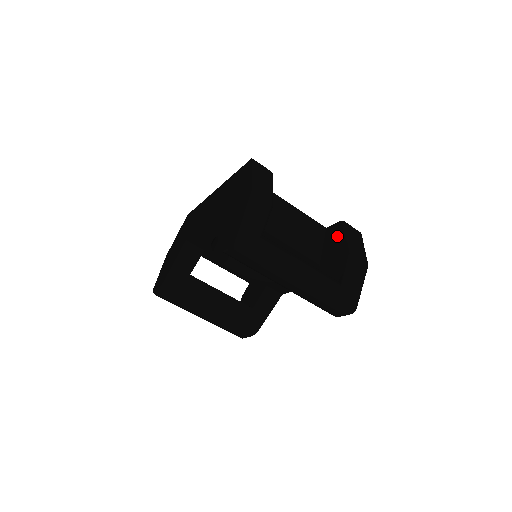
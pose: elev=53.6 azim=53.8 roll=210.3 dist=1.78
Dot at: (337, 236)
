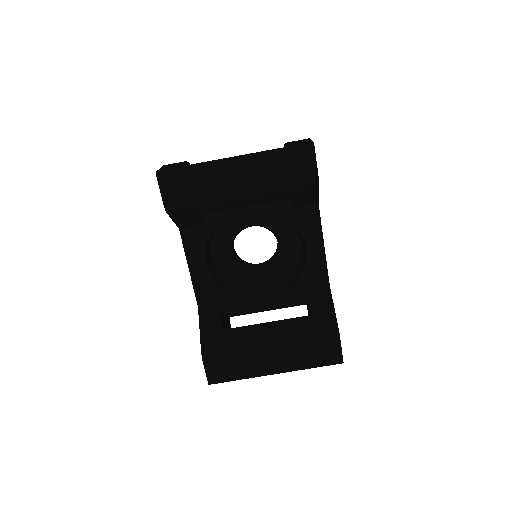
Dot at: occluded
